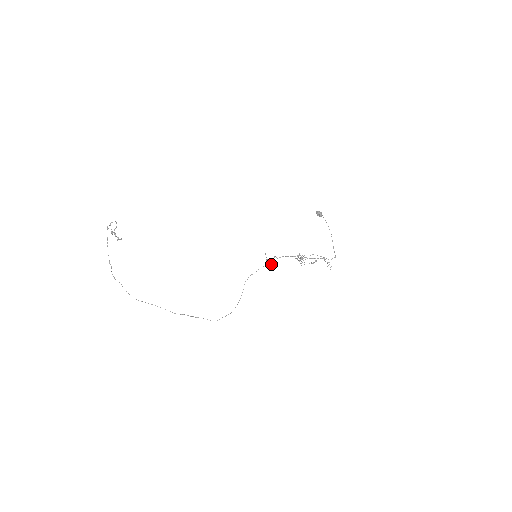
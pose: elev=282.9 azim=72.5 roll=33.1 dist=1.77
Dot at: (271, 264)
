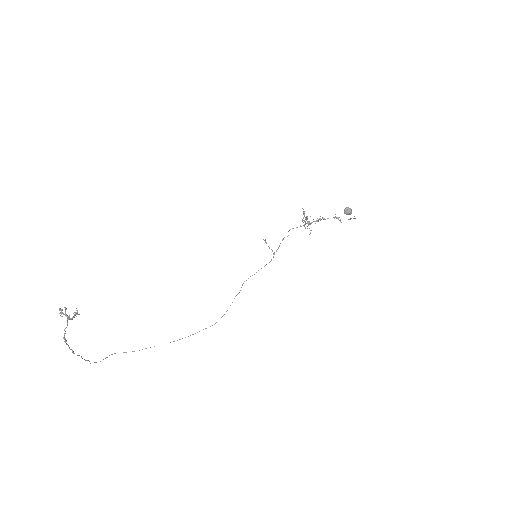
Dot at: (273, 254)
